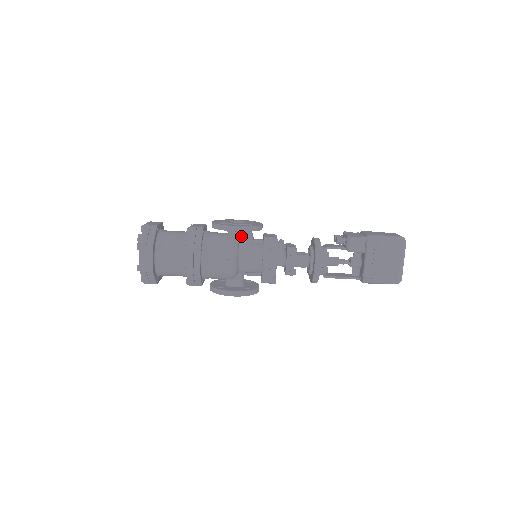
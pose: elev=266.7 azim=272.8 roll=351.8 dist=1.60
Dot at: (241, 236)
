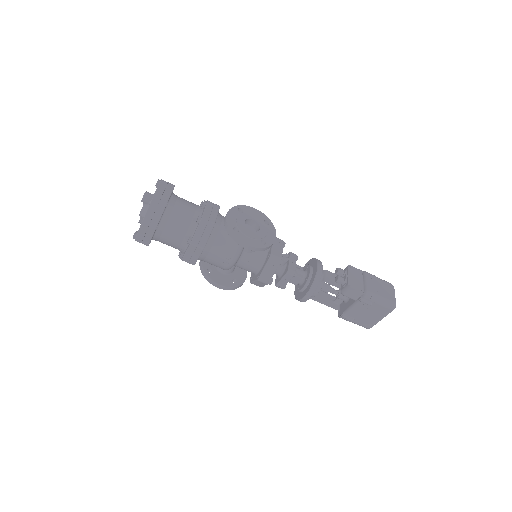
Dot at: occluded
